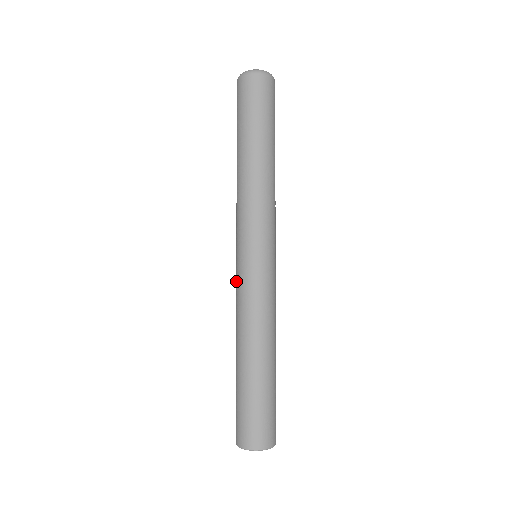
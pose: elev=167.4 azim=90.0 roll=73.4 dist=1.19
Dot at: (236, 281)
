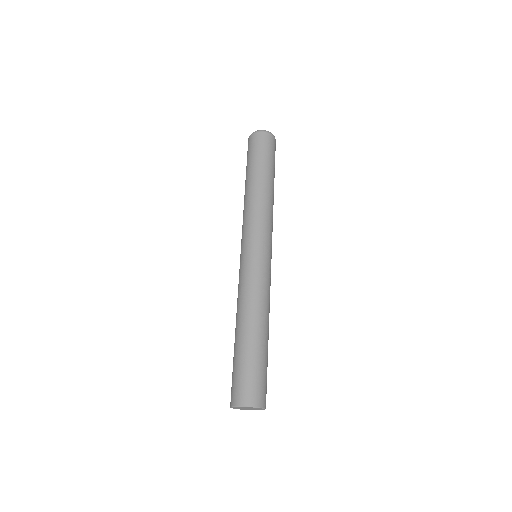
Dot at: (239, 273)
